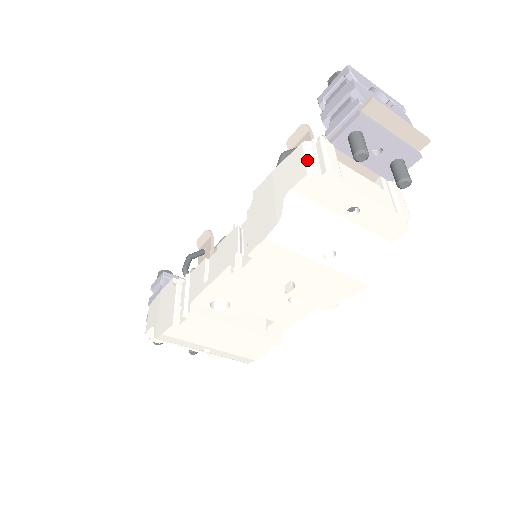
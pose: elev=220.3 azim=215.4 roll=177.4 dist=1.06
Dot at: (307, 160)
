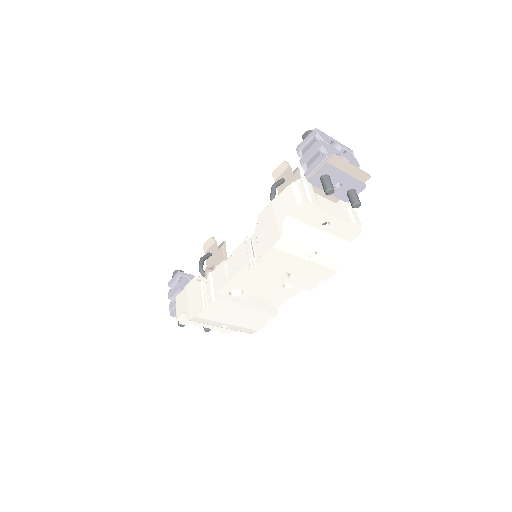
Dot at: (296, 196)
